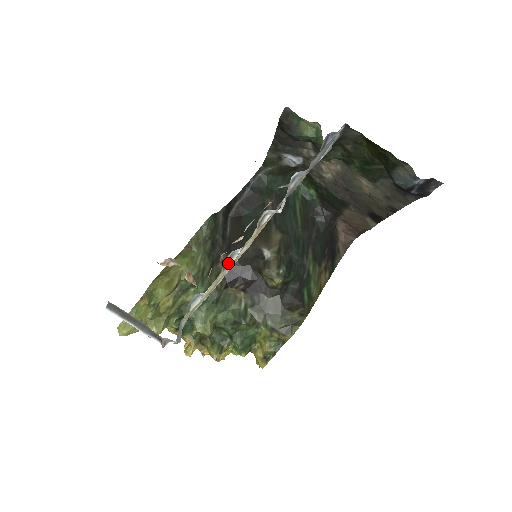
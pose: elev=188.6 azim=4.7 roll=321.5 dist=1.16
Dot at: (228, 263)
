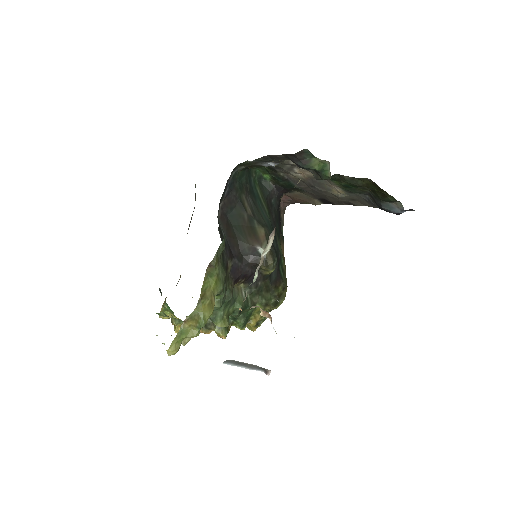
Dot at: occluded
